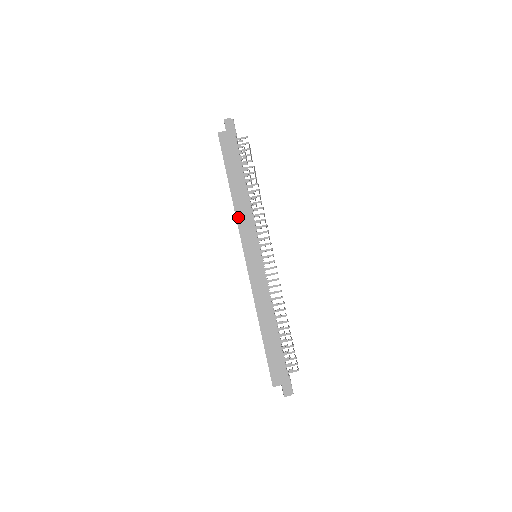
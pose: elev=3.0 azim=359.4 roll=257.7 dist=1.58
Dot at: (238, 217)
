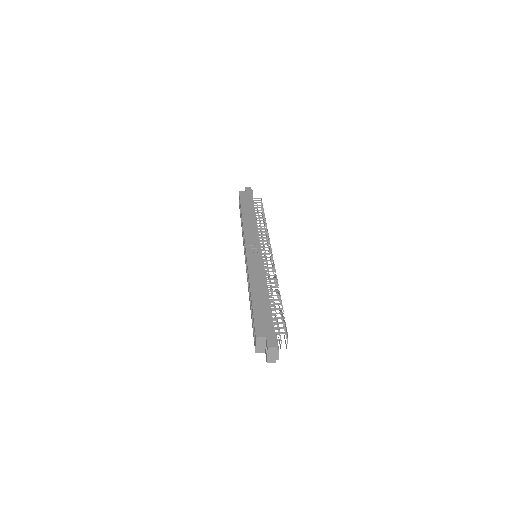
Dot at: (245, 228)
